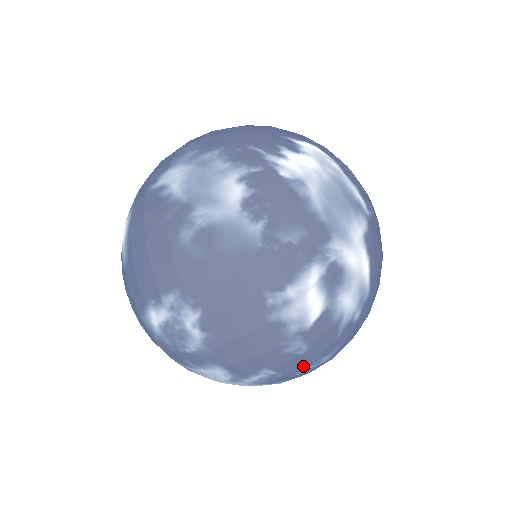
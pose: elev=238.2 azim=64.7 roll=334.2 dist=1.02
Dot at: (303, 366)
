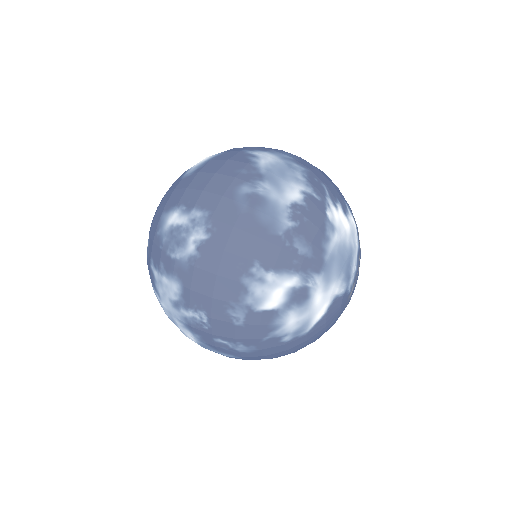
Dot at: (226, 336)
